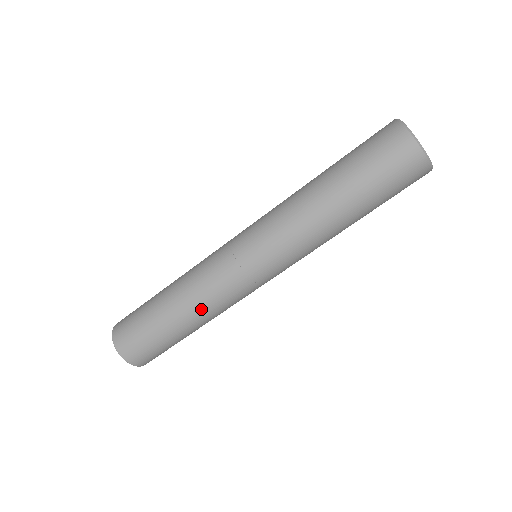
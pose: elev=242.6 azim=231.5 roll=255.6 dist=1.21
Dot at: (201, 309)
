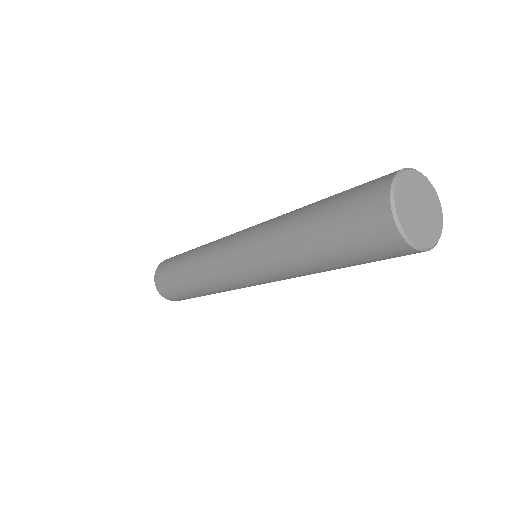
Dot at: occluded
